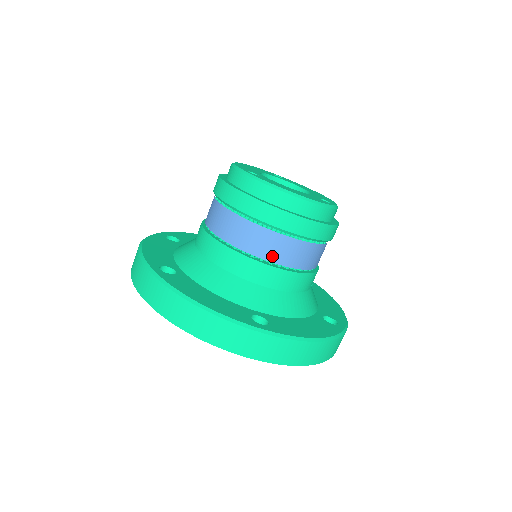
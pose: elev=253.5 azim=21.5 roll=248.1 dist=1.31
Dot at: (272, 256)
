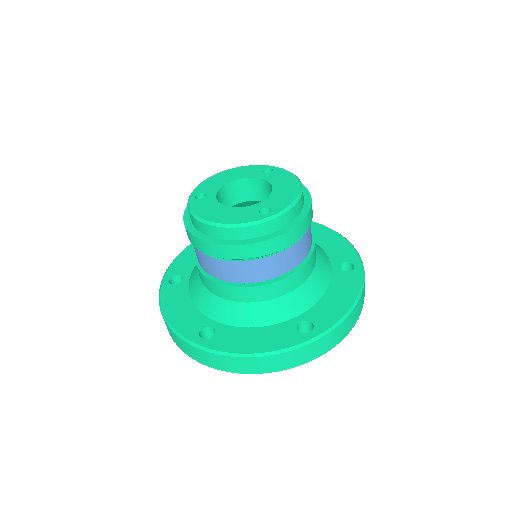
Dot at: (217, 275)
